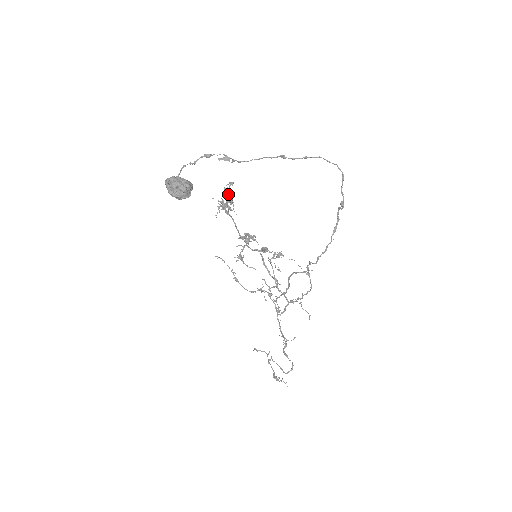
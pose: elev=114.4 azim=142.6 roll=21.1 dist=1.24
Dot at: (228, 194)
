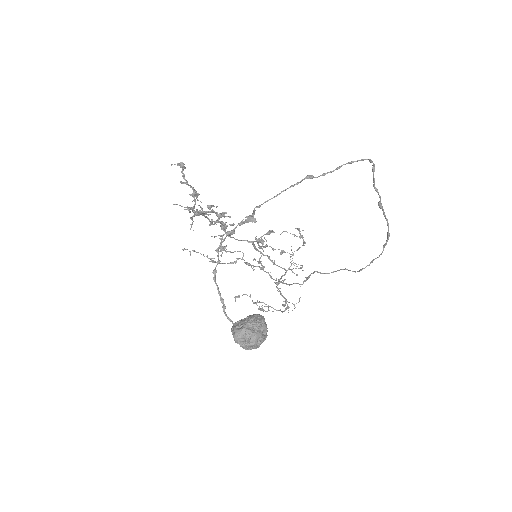
Dot at: (211, 210)
